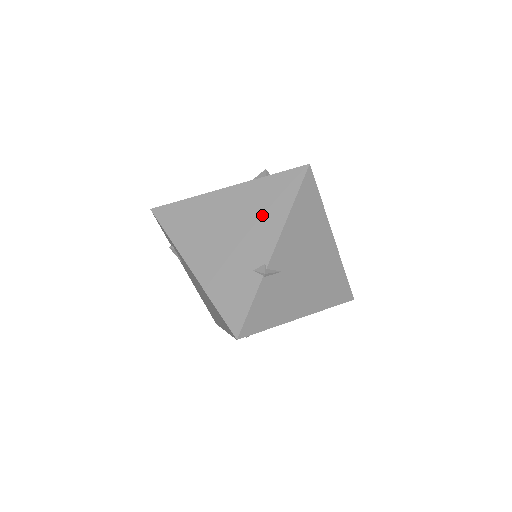
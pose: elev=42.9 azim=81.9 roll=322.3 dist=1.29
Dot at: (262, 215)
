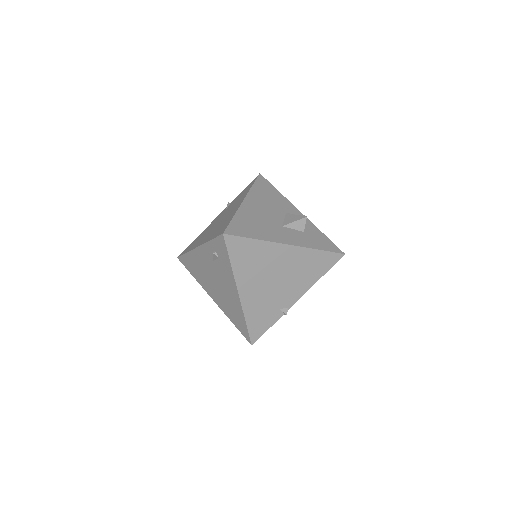
Dot at: (302, 276)
